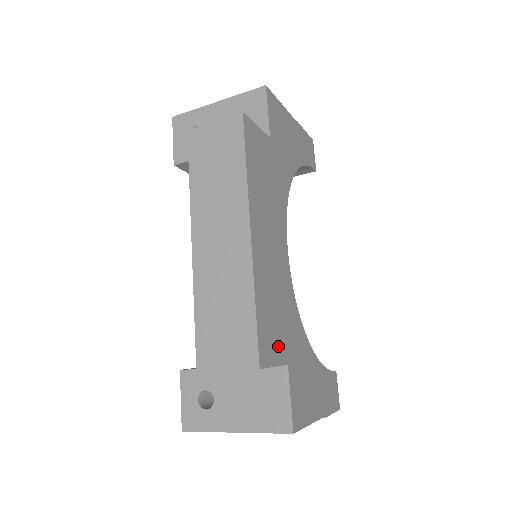
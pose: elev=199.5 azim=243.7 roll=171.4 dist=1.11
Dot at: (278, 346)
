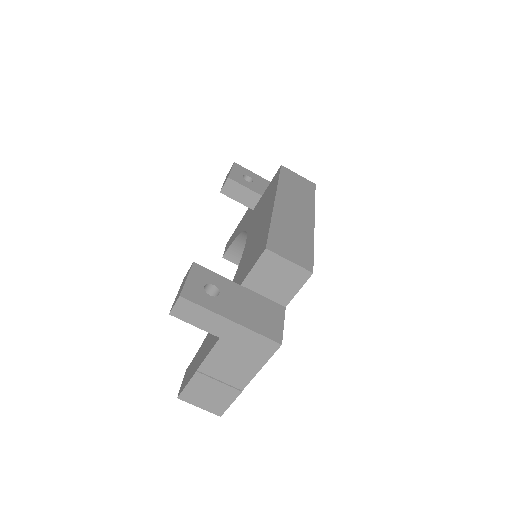
Dot at: occluded
